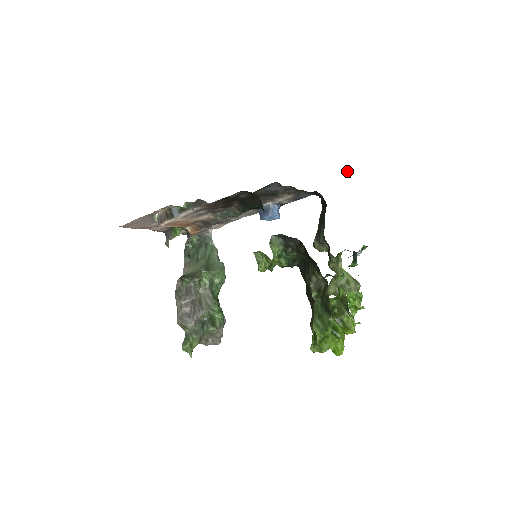
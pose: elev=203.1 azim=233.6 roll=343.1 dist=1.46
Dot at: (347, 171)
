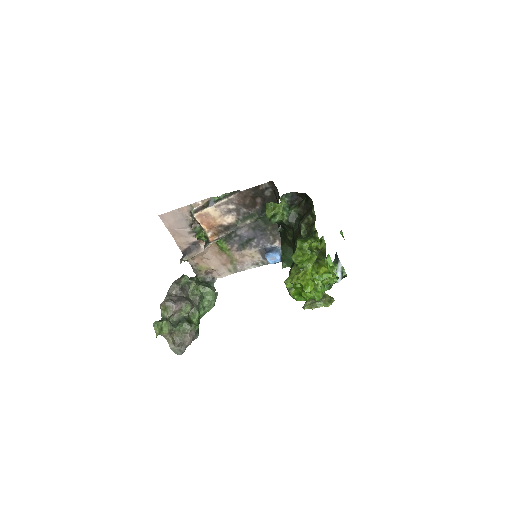
Dot at: (342, 234)
